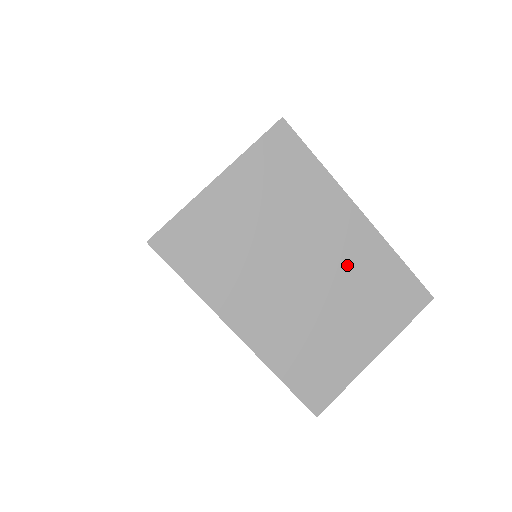
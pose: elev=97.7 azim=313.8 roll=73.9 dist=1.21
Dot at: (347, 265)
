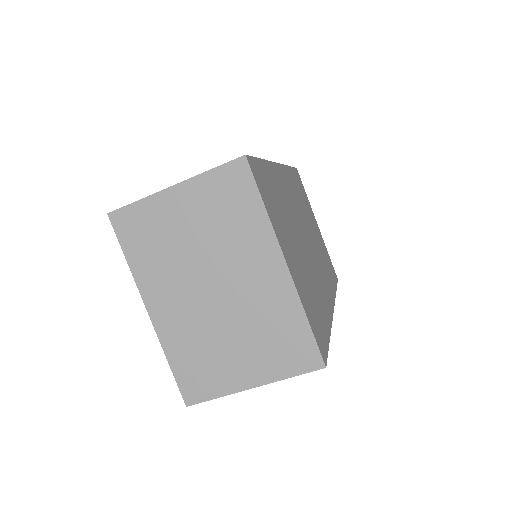
Dot at: (256, 302)
